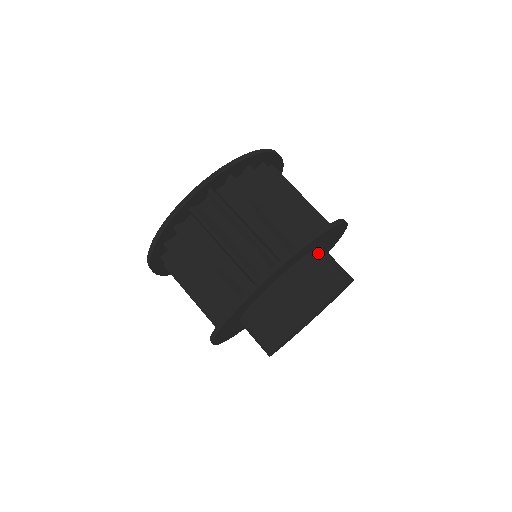
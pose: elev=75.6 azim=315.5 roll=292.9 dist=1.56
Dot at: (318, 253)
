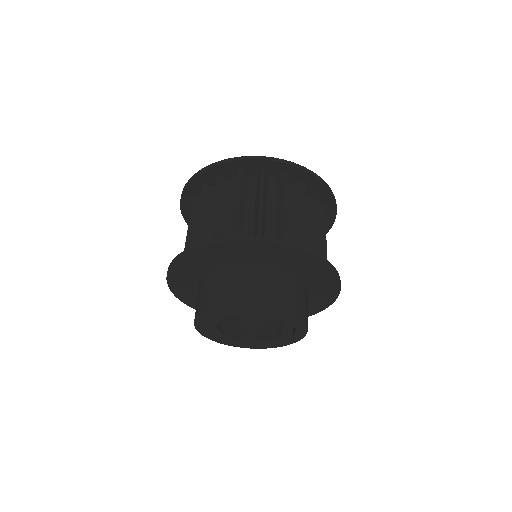
Dot at: (305, 286)
